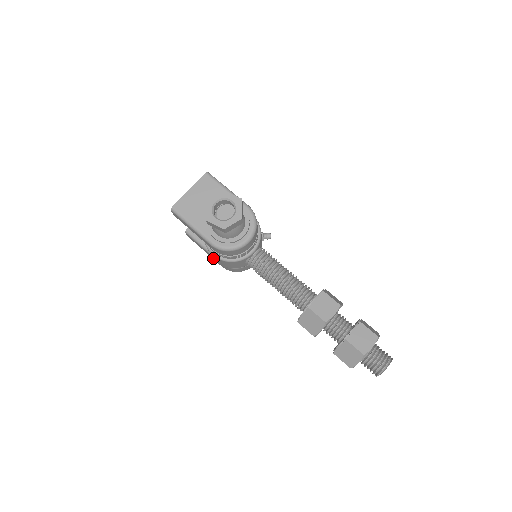
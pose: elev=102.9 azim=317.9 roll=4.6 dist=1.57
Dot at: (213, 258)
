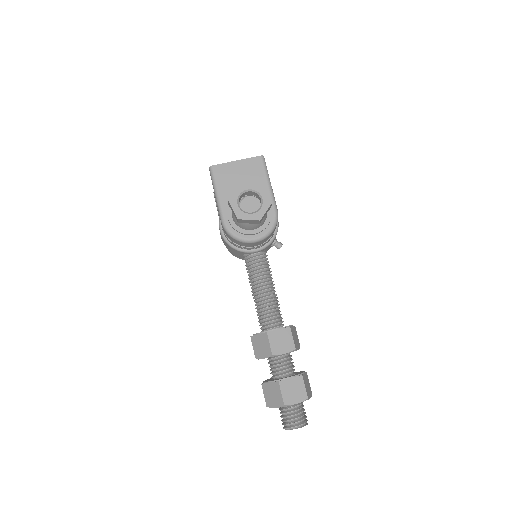
Dot at: occluded
